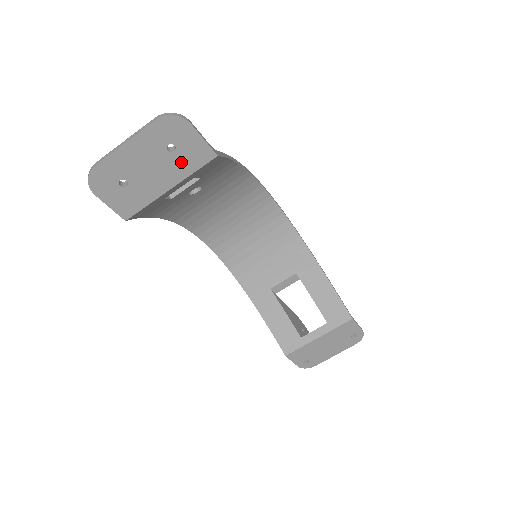
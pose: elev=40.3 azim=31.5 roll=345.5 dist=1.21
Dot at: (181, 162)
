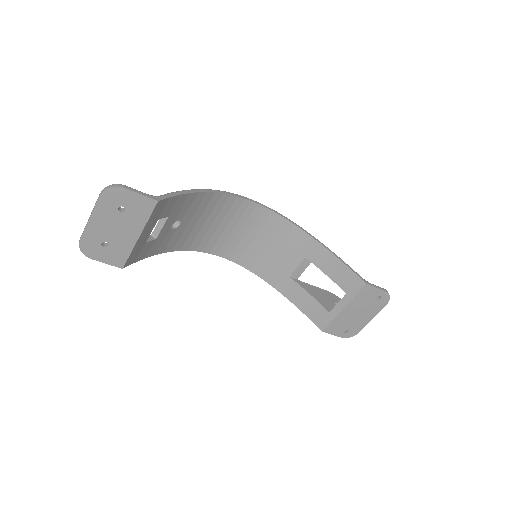
Dot at: (135, 216)
